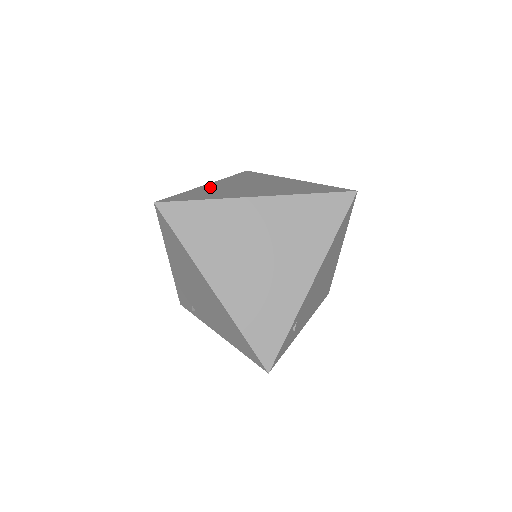
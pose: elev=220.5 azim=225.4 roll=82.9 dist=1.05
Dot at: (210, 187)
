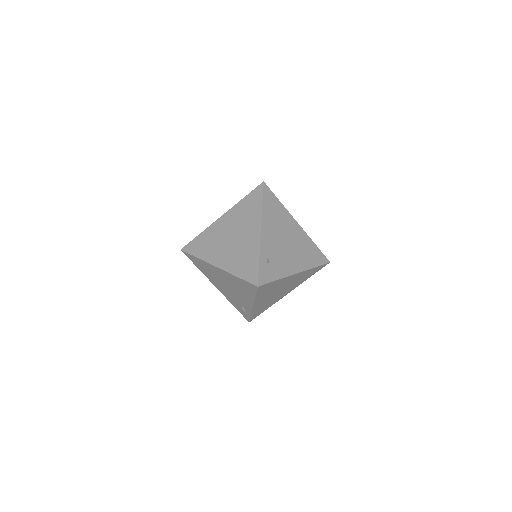
Dot at: occluded
